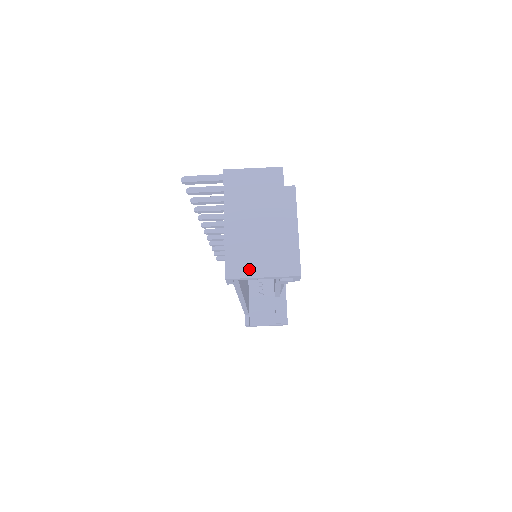
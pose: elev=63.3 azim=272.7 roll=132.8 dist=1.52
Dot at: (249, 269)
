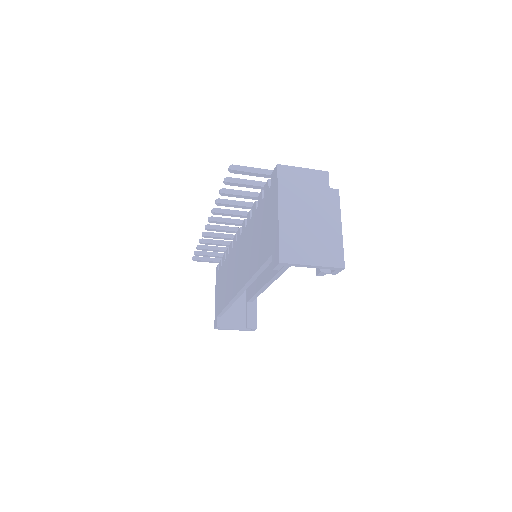
Dot at: (301, 256)
